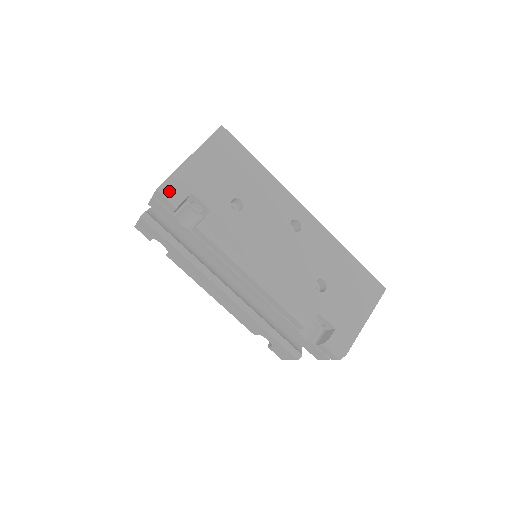
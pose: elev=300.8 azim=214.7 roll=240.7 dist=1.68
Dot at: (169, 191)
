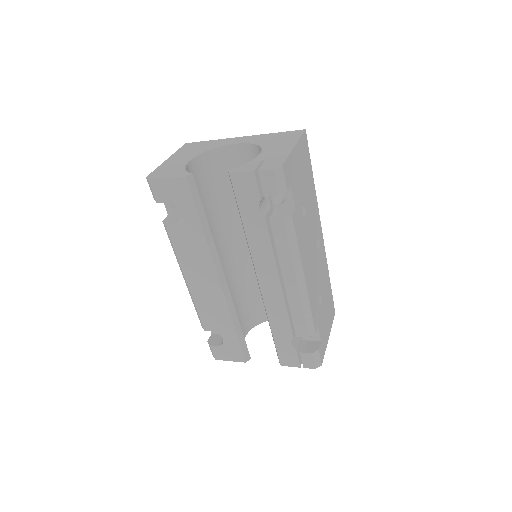
Dot at: (283, 176)
